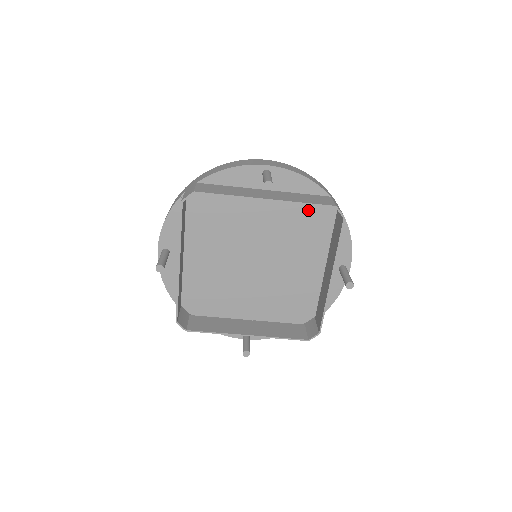
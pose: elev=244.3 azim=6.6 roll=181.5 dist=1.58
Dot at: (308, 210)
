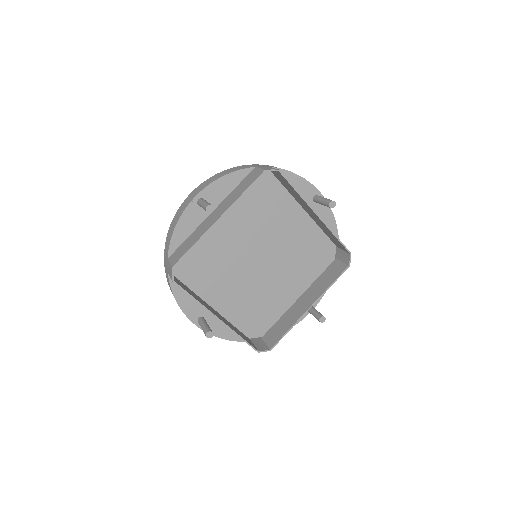
Dot at: (252, 191)
